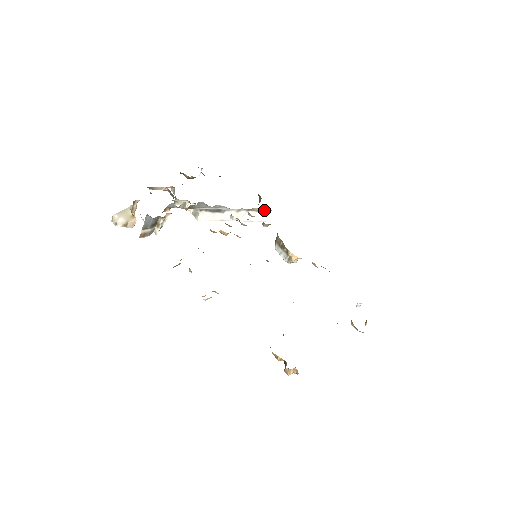
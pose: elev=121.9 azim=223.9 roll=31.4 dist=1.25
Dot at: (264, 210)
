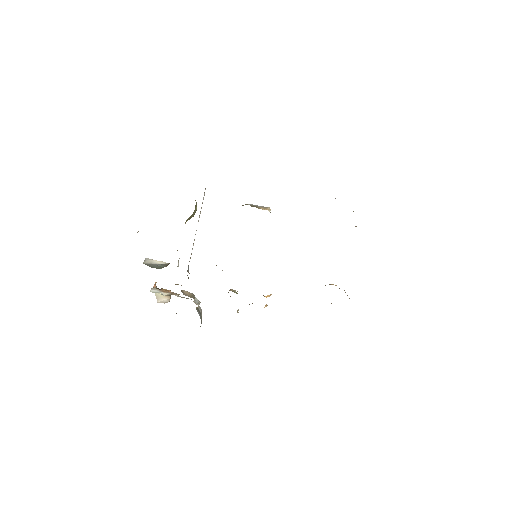
Dot at: occluded
